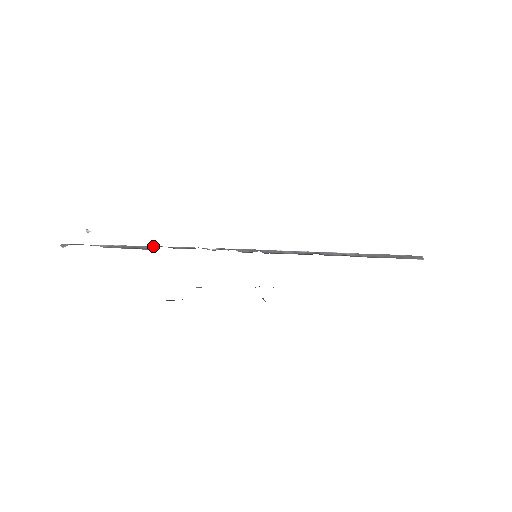
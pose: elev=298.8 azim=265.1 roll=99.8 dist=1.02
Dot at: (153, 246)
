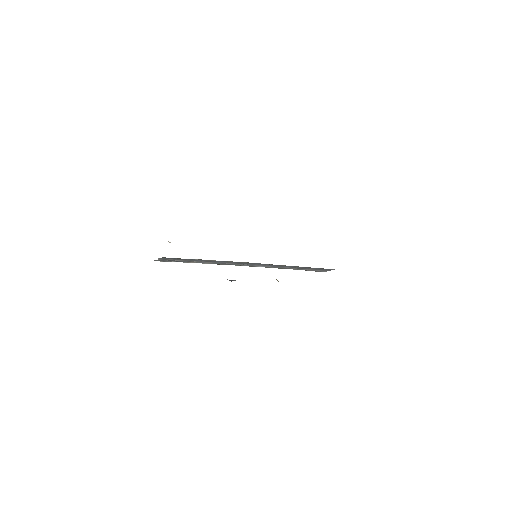
Dot at: (203, 262)
